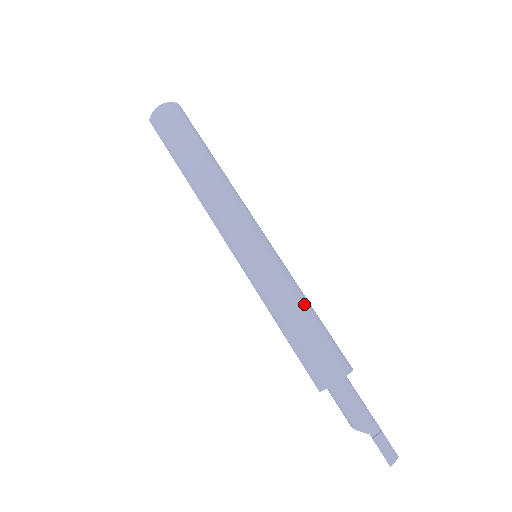
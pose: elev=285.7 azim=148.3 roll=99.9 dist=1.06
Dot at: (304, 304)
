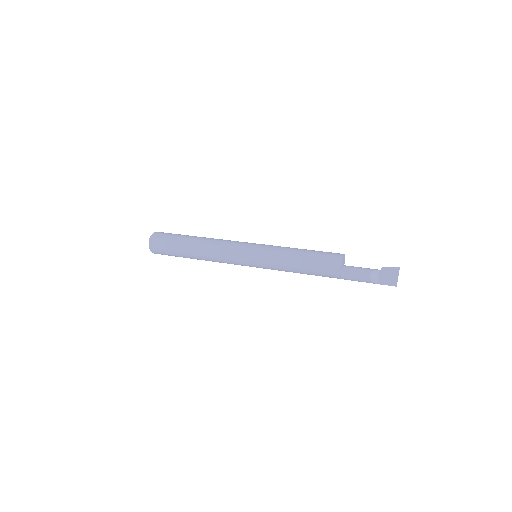
Dot at: occluded
